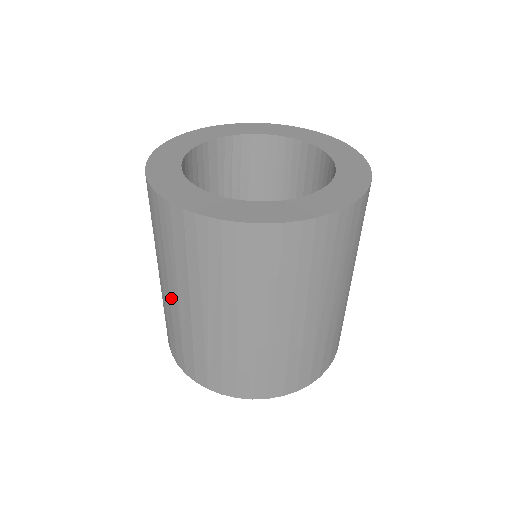
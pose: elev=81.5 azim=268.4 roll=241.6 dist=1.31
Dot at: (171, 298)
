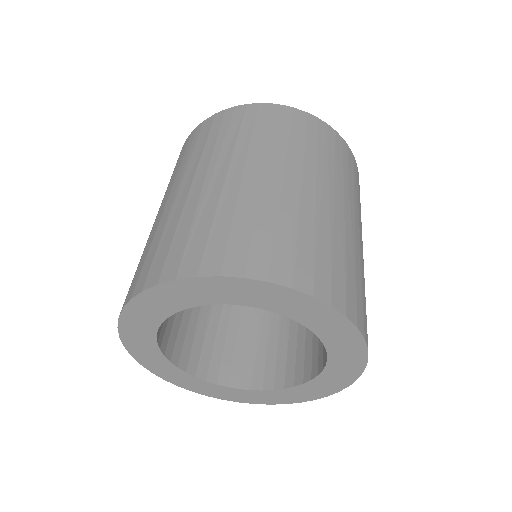
Dot at: (168, 202)
